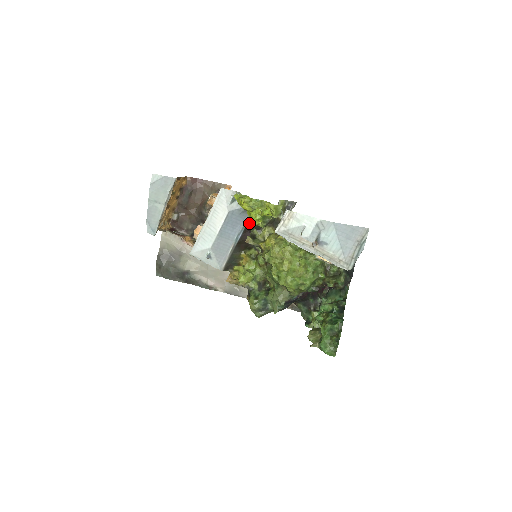
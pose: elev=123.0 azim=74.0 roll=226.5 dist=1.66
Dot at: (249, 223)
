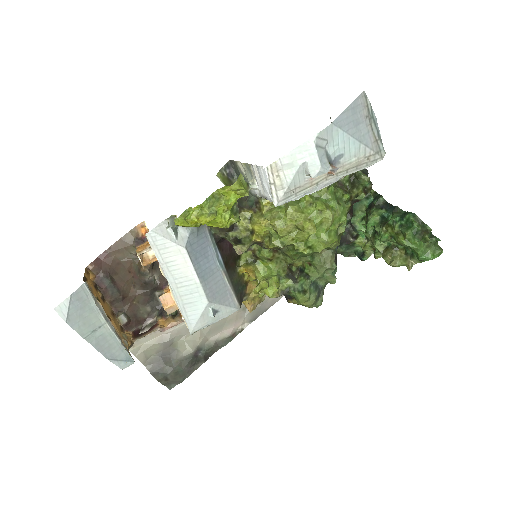
Dot at: (215, 234)
